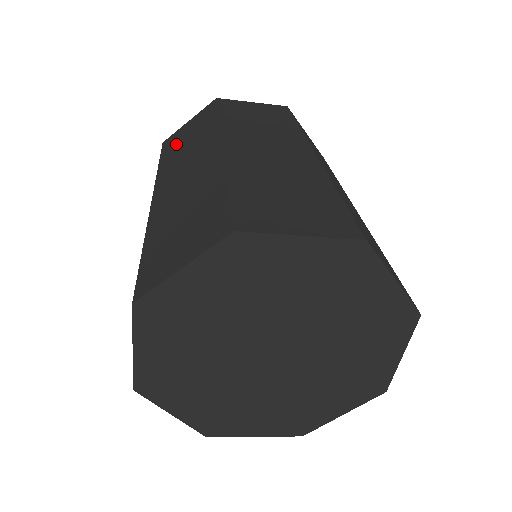
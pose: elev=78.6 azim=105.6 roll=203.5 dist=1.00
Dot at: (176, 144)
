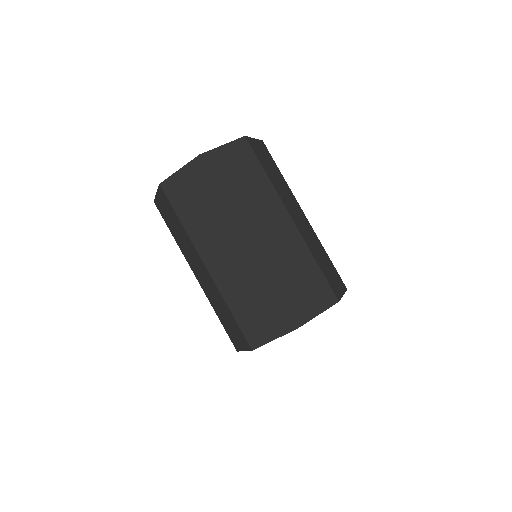
Dot at: (169, 222)
